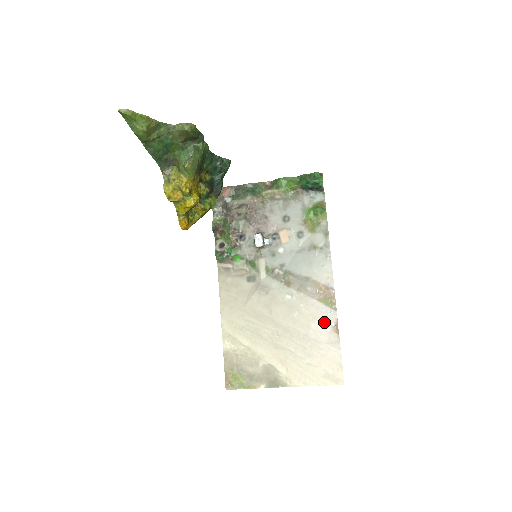
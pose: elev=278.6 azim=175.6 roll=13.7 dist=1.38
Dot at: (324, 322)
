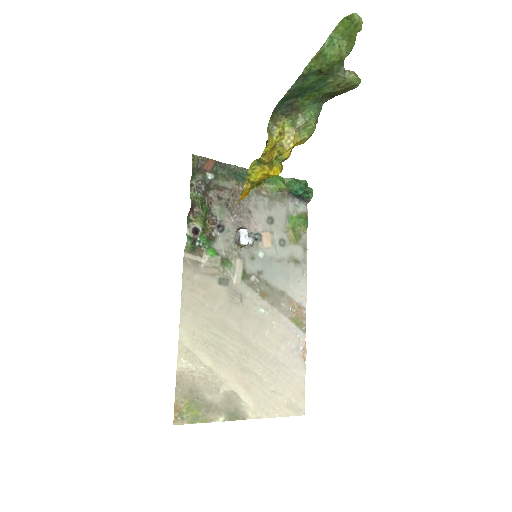
Dot at: (293, 344)
